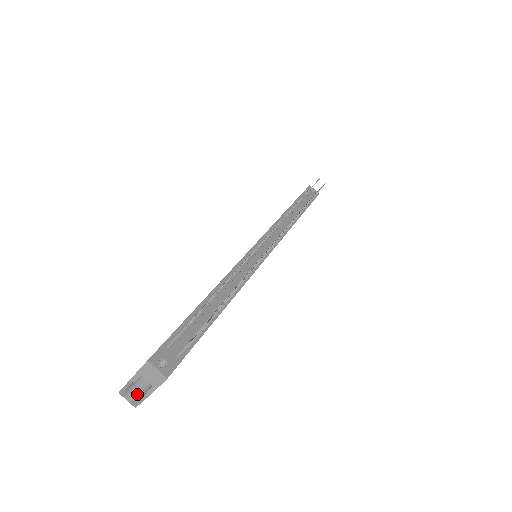
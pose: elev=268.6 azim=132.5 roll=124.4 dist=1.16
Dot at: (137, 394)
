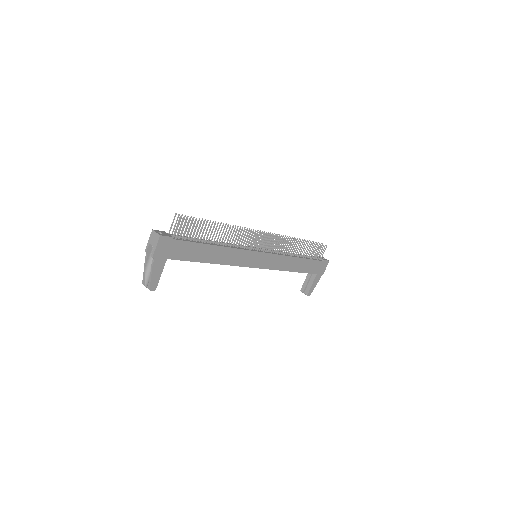
Dot at: (151, 276)
